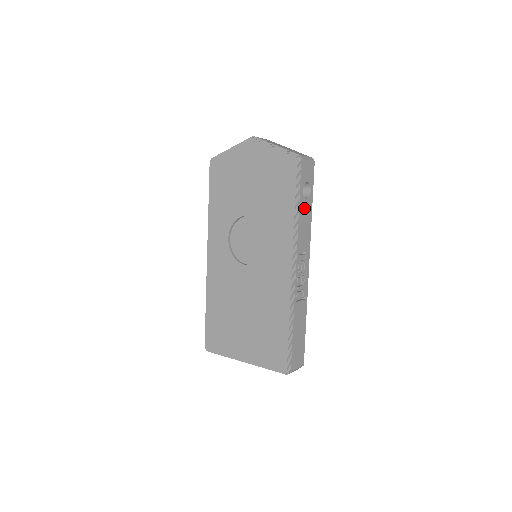
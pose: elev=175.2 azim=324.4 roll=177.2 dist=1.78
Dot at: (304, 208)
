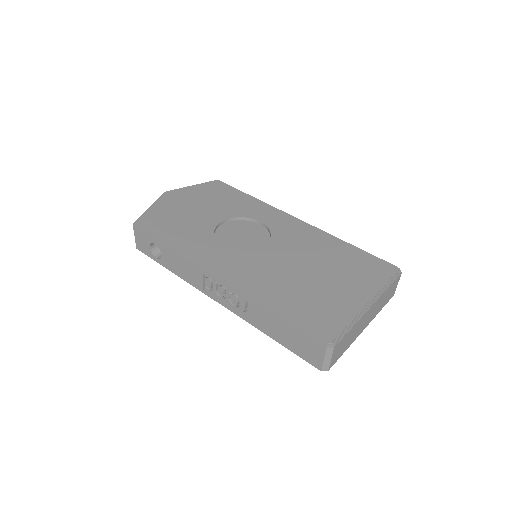
Dot at: occluded
